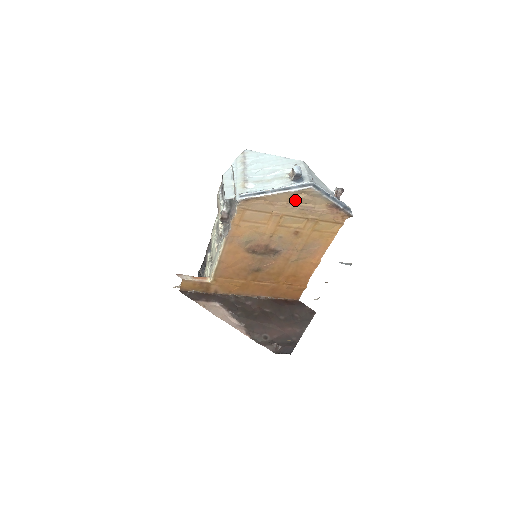
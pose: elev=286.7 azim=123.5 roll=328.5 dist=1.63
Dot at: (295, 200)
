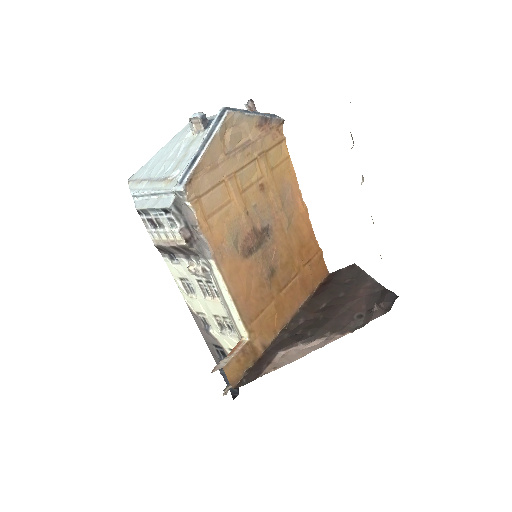
Dot at: (228, 144)
